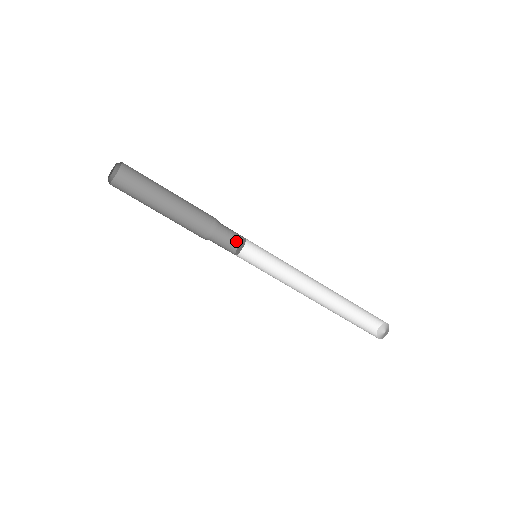
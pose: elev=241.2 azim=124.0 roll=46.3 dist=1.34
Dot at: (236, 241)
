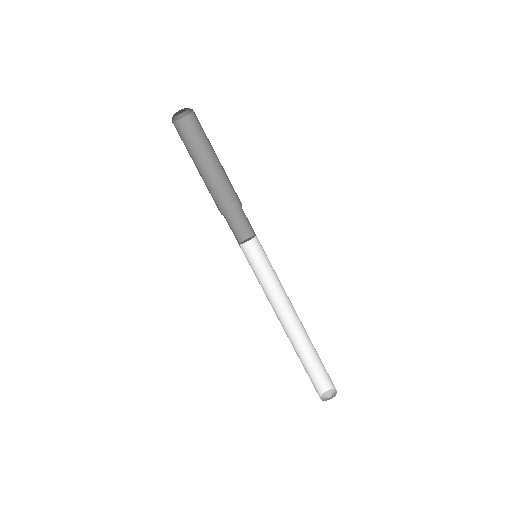
Dot at: (252, 232)
